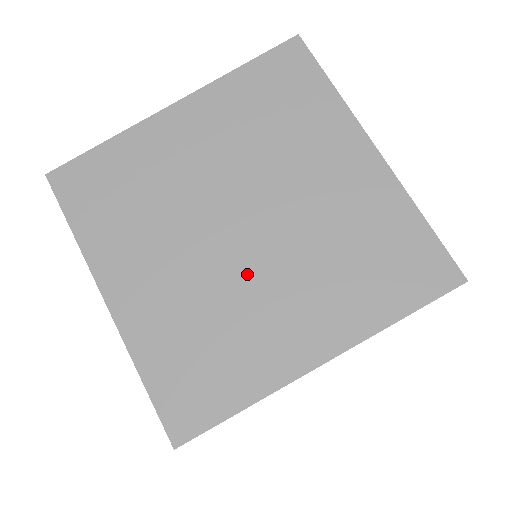
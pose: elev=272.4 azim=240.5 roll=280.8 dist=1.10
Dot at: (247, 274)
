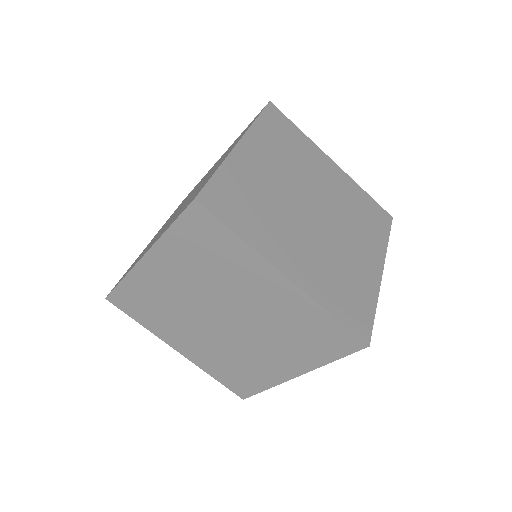
Dot at: occluded
